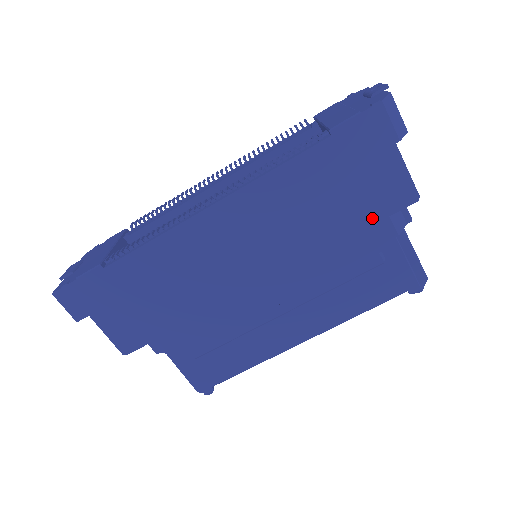
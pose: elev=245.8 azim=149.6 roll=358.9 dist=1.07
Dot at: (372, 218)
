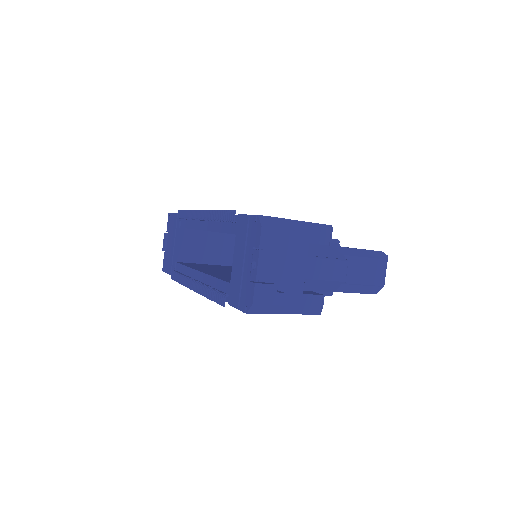
Dot at: occluded
